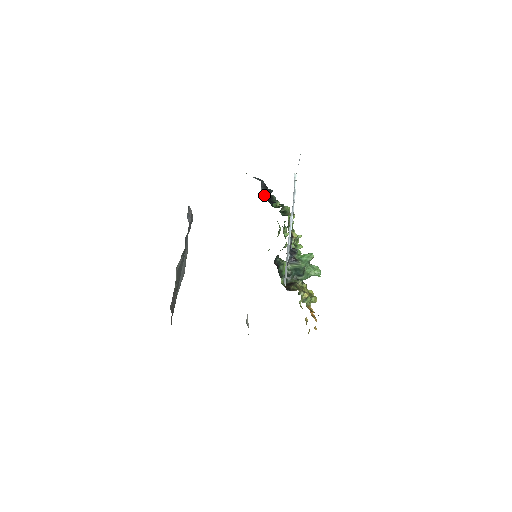
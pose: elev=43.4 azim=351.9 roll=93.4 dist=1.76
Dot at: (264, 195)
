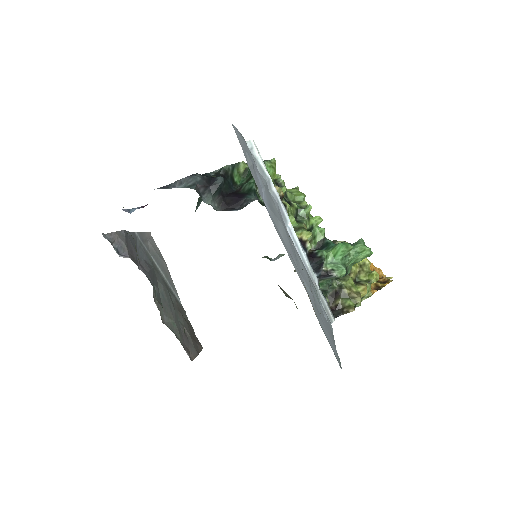
Dot at: (215, 199)
